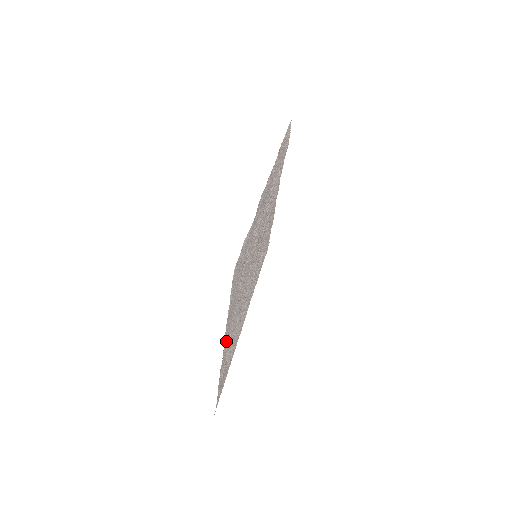
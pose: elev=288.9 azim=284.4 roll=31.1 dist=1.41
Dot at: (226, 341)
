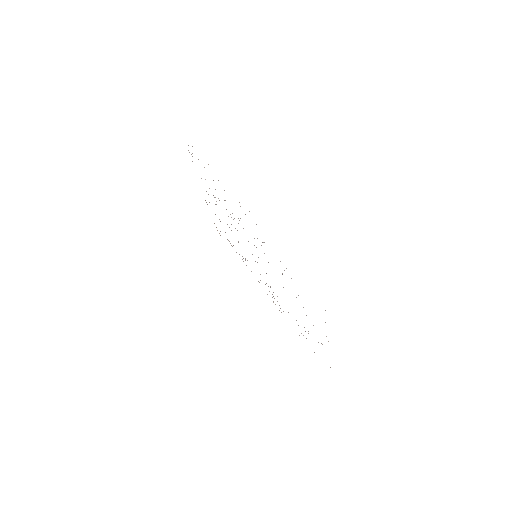
Dot at: occluded
